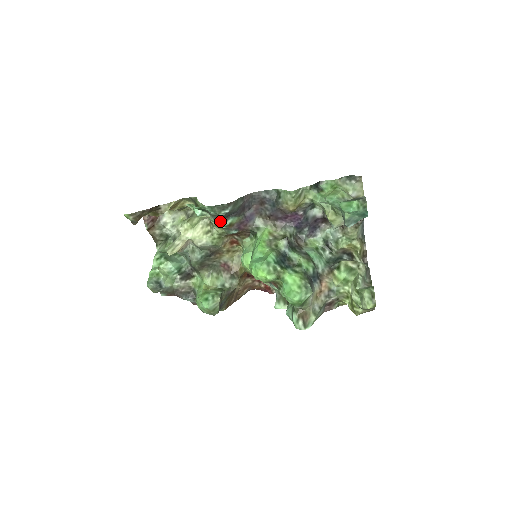
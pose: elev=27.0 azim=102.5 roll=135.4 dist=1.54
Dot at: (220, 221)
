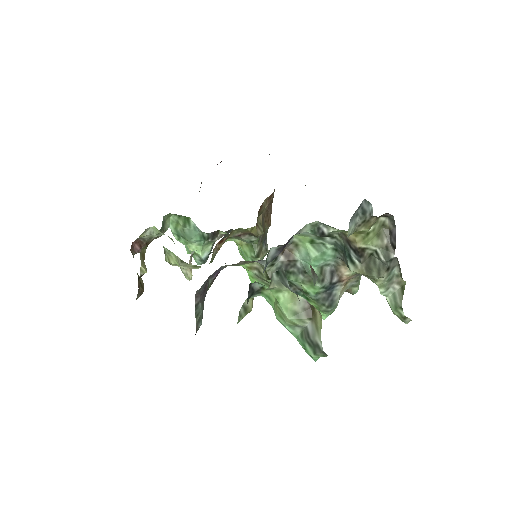
Dot at: occluded
